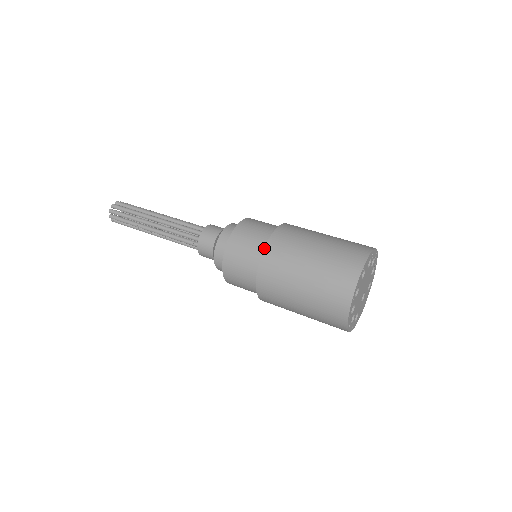
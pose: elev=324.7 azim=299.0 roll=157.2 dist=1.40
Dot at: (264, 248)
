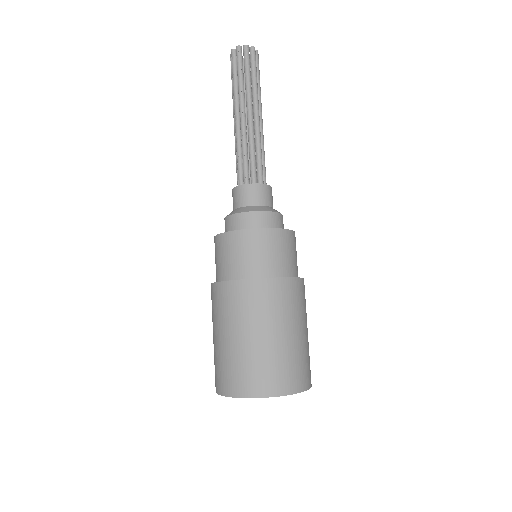
Dot at: (254, 278)
